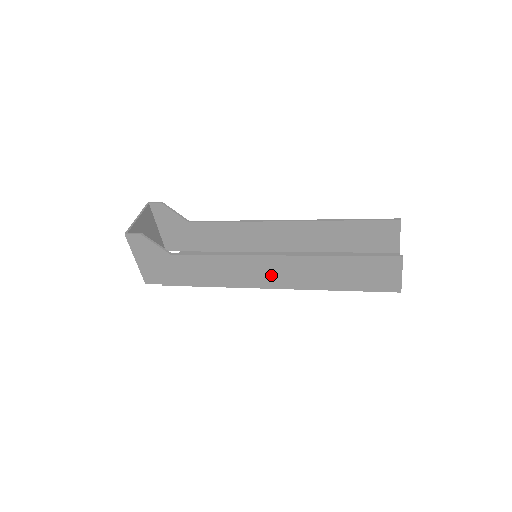
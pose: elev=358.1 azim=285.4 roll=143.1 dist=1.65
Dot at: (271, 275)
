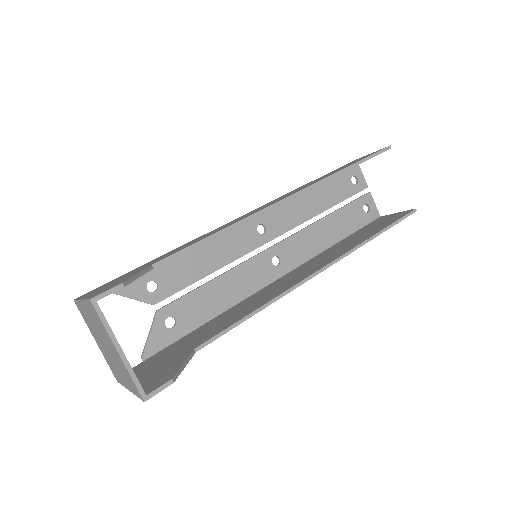
Dot at: occluded
